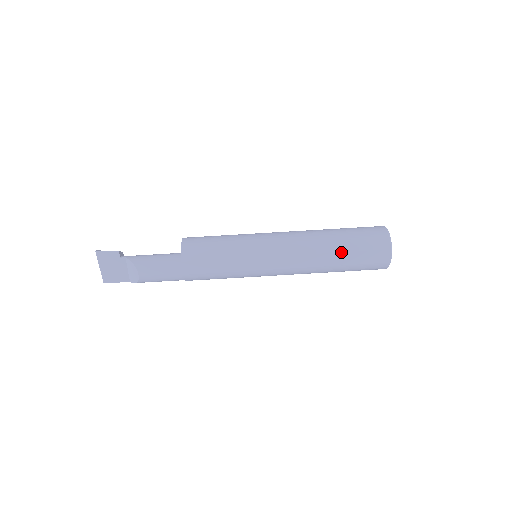
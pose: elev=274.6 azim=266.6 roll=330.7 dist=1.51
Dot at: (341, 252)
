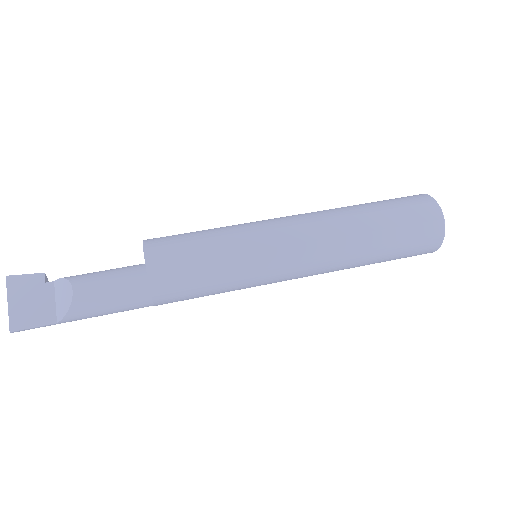
Dot at: (372, 212)
